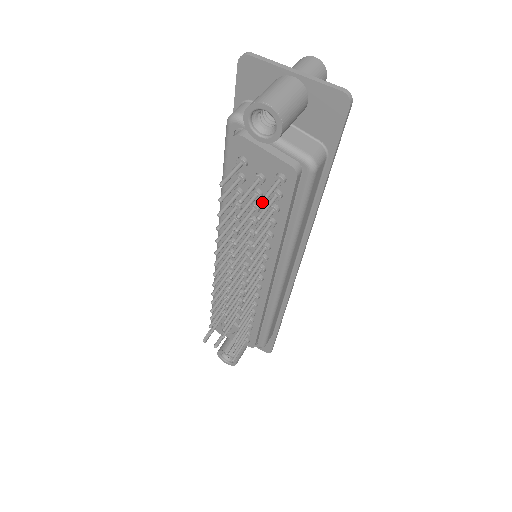
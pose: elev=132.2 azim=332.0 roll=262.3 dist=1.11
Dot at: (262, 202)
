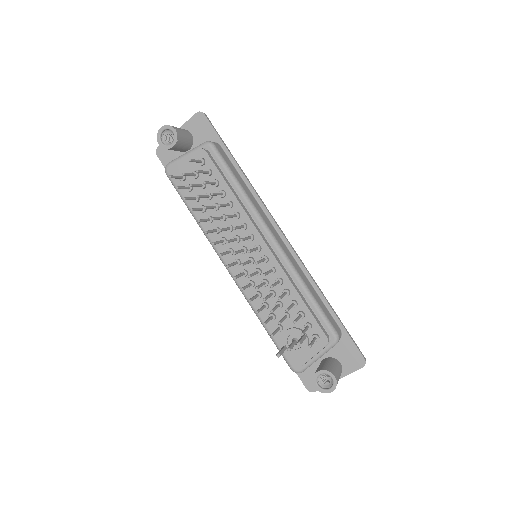
Dot at: (189, 159)
